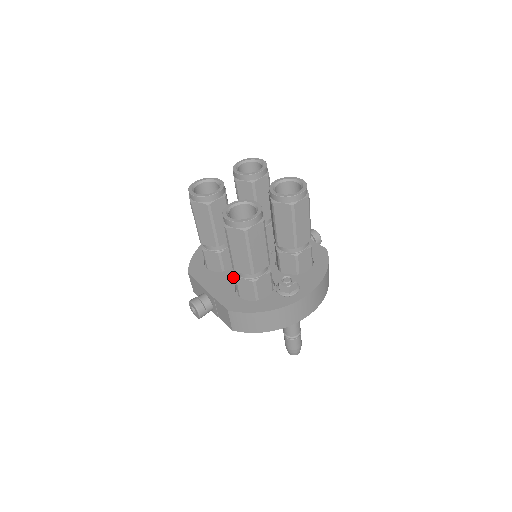
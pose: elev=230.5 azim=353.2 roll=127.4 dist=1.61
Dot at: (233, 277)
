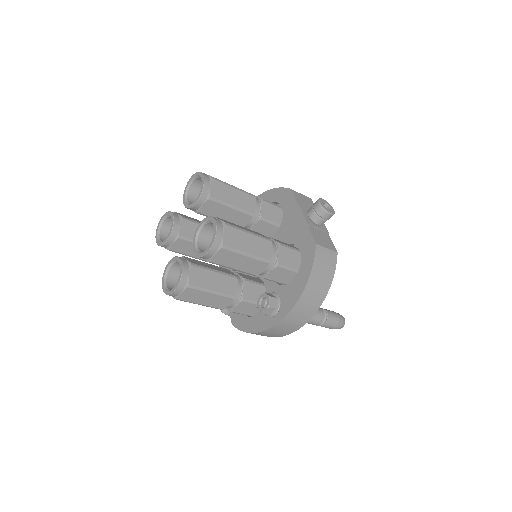
Dot at: occluded
